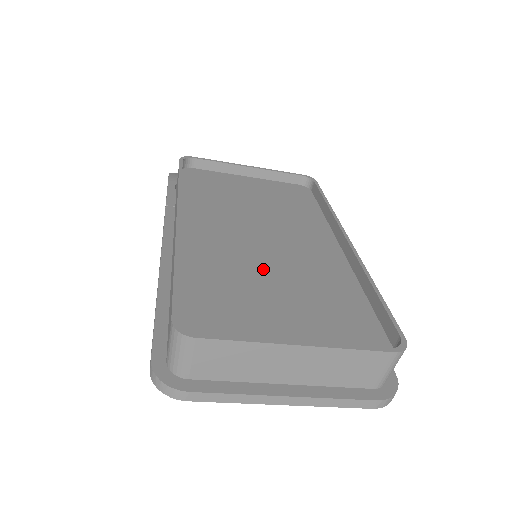
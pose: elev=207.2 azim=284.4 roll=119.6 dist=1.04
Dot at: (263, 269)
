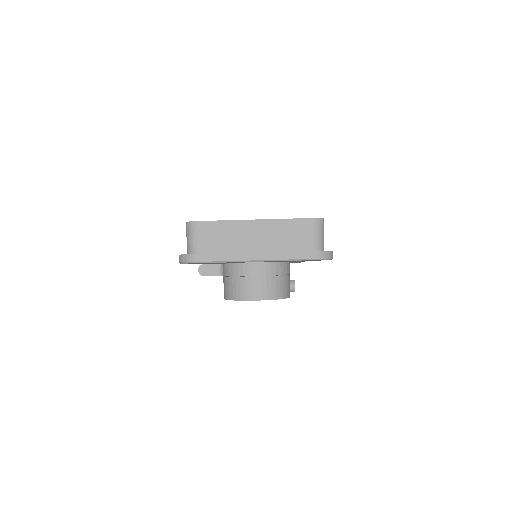
Dot at: occluded
